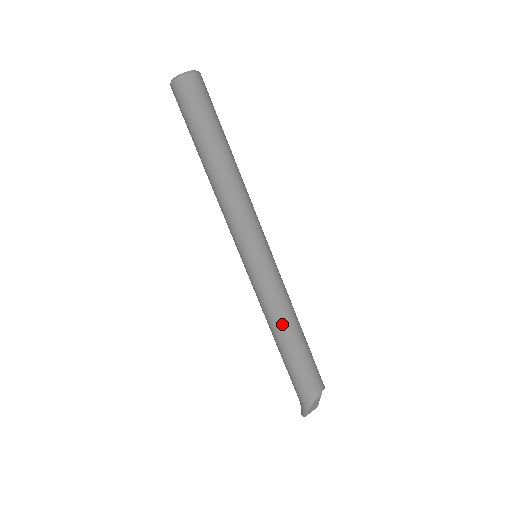
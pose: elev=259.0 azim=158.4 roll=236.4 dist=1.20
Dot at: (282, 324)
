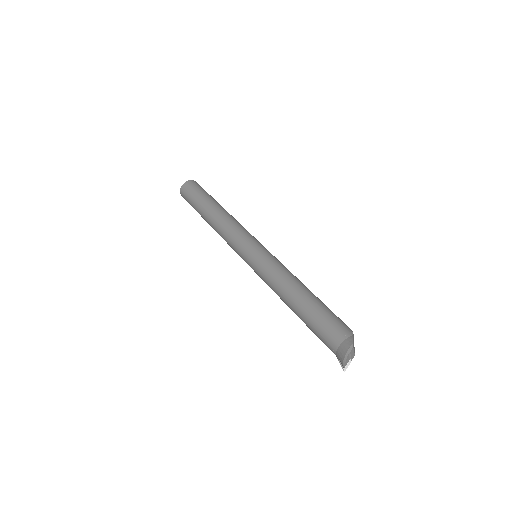
Dot at: (297, 280)
